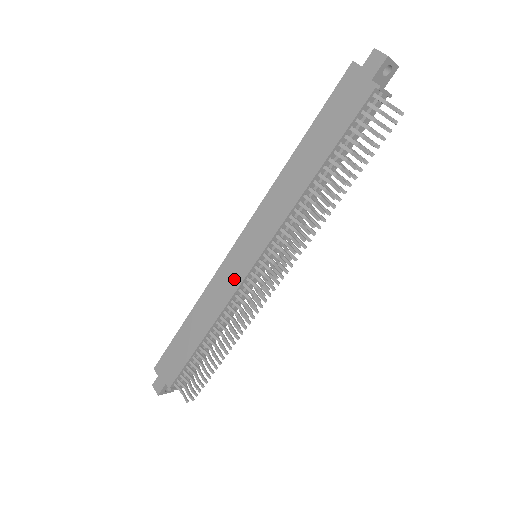
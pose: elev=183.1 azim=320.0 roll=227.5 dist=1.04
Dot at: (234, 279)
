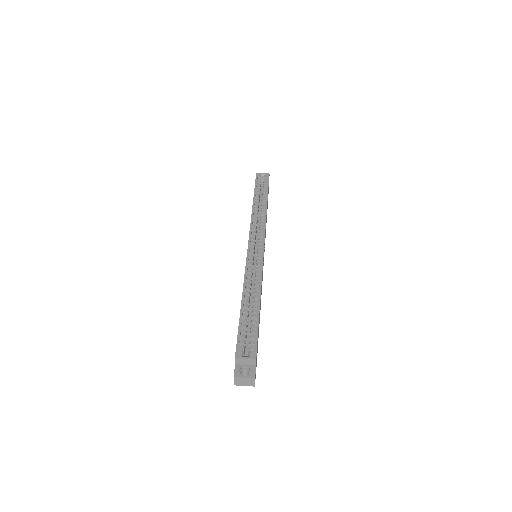
Dot at: occluded
